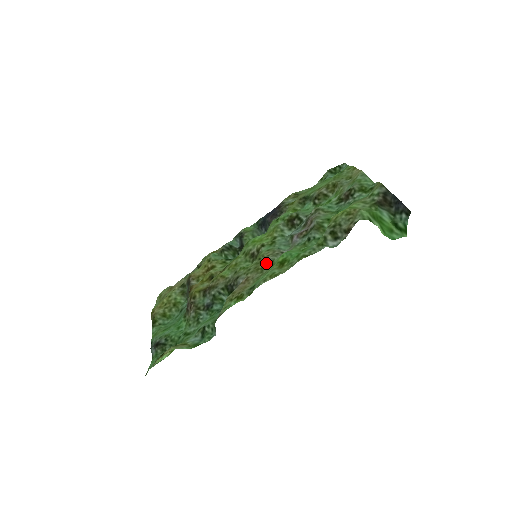
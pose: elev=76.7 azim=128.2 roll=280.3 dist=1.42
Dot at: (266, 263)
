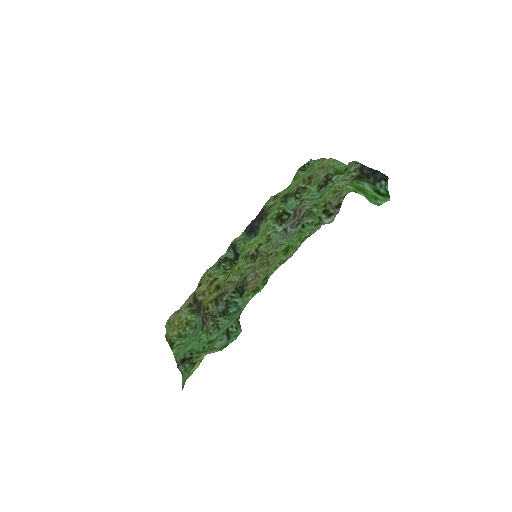
Dot at: (270, 256)
